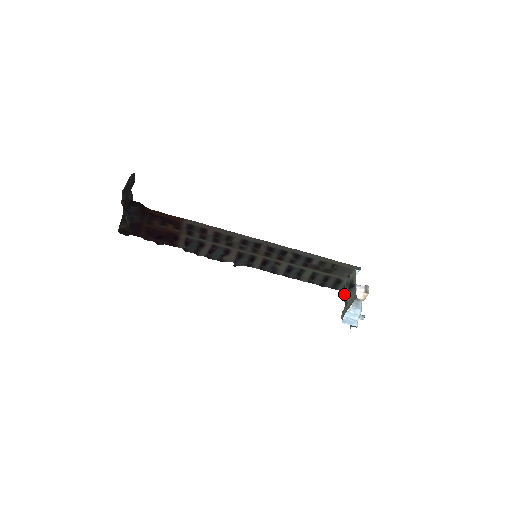
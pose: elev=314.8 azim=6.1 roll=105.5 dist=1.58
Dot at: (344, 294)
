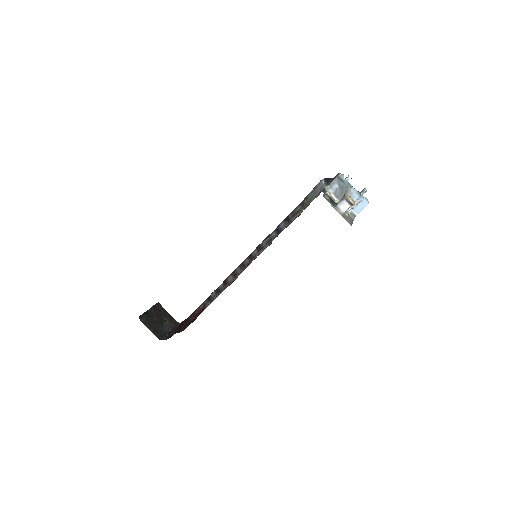
Dot at: (335, 202)
